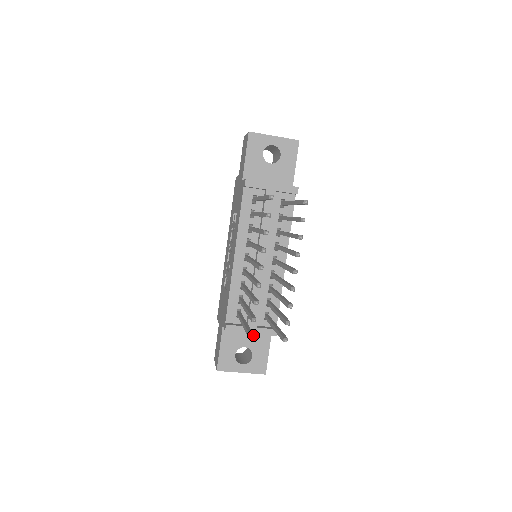
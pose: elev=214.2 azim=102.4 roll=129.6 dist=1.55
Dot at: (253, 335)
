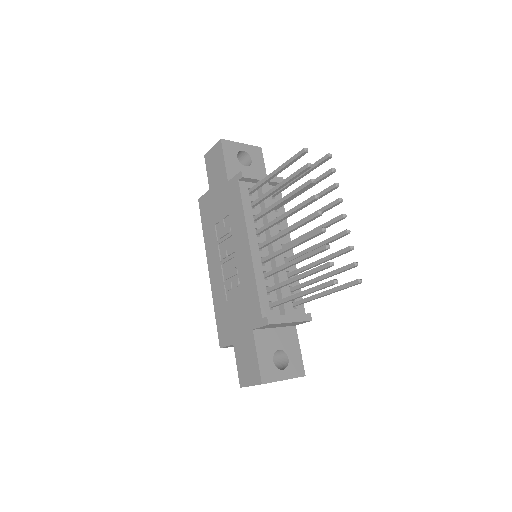
Dot at: (336, 279)
